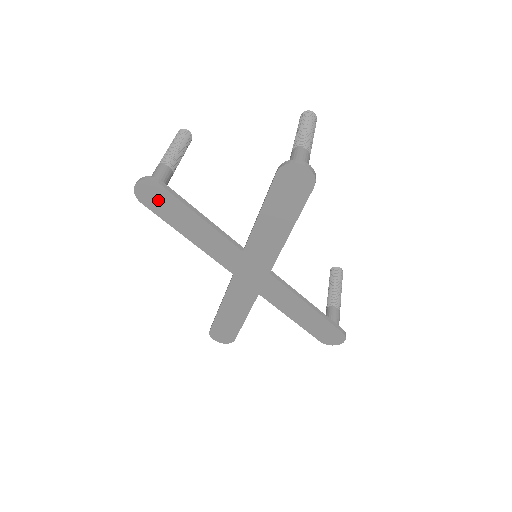
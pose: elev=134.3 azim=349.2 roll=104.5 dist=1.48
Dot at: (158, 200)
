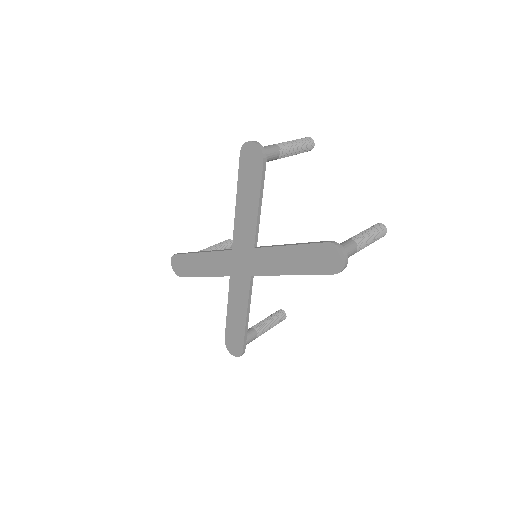
Dot at: (251, 165)
